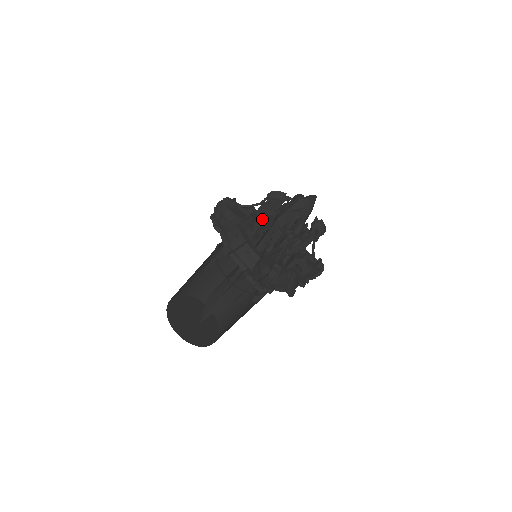
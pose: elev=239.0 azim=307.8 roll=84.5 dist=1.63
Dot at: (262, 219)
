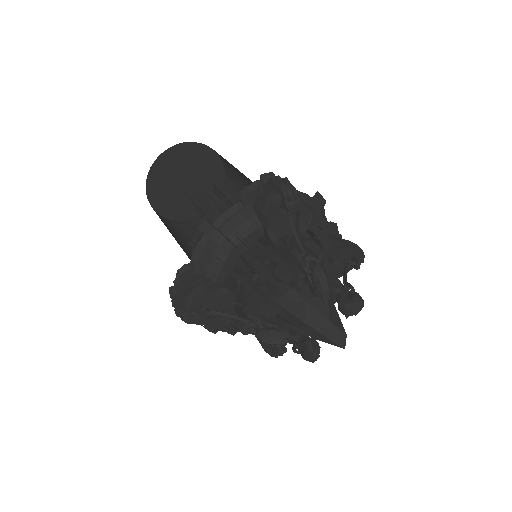
Dot at: (288, 261)
